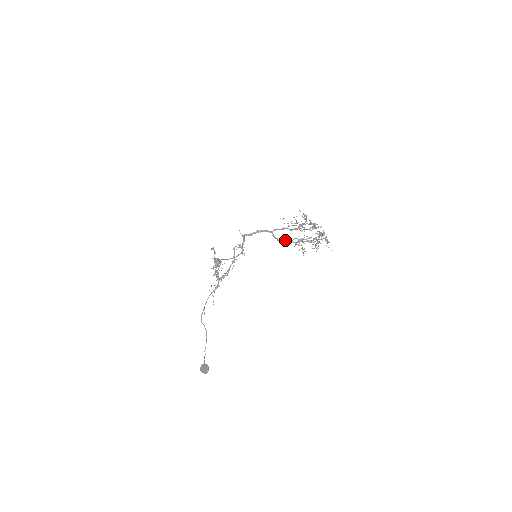
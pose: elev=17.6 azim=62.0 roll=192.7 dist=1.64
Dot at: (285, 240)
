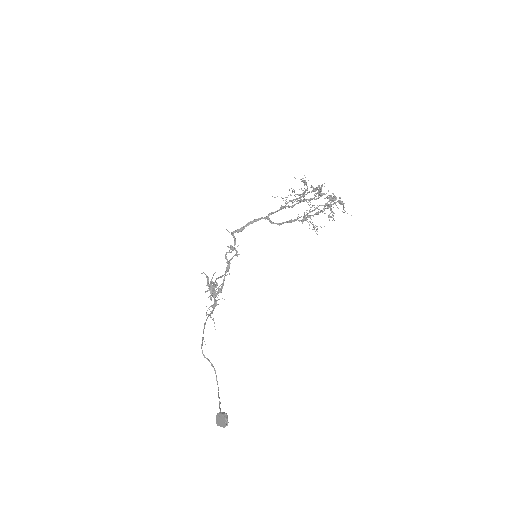
Dot at: (287, 221)
